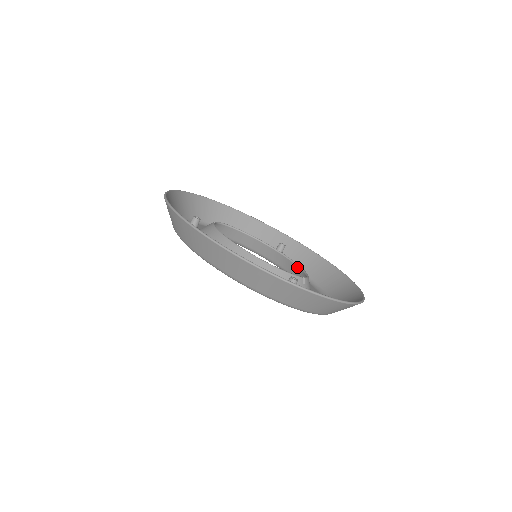
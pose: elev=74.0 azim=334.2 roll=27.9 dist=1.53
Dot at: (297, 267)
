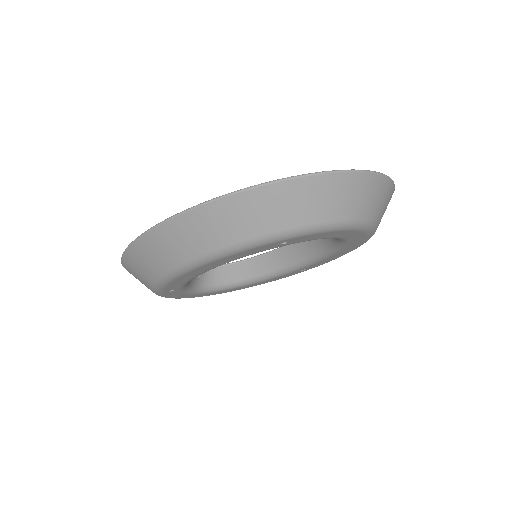
Dot at: occluded
